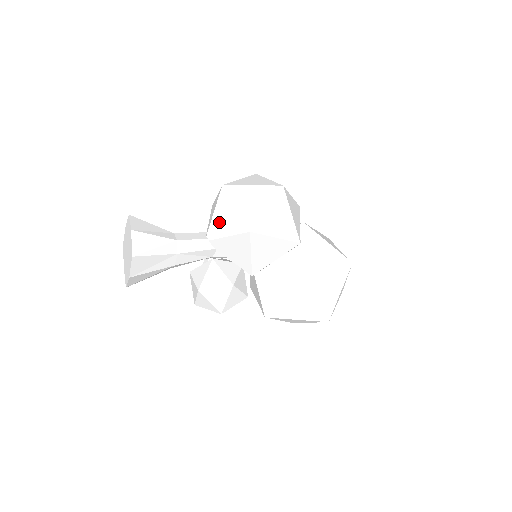
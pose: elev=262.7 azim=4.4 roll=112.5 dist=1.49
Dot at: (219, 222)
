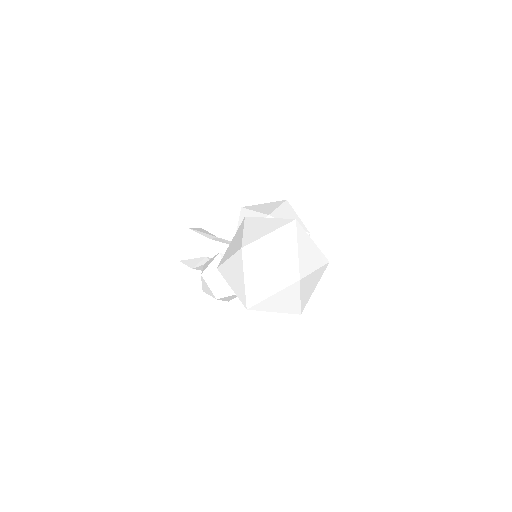
Dot at: occluded
